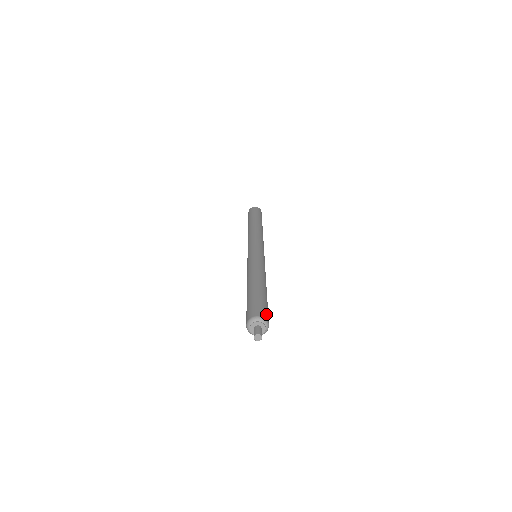
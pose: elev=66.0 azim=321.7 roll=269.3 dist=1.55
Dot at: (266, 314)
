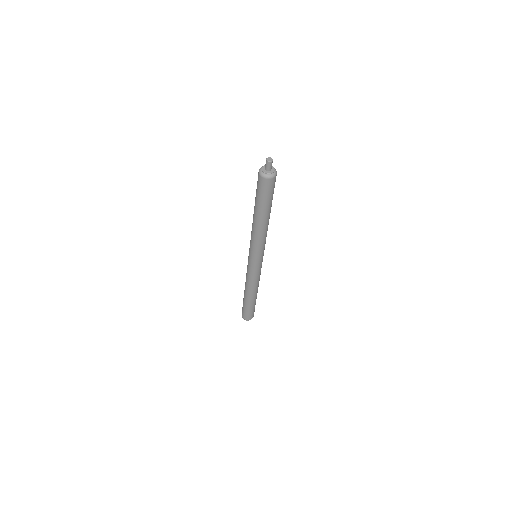
Dot at: (275, 181)
